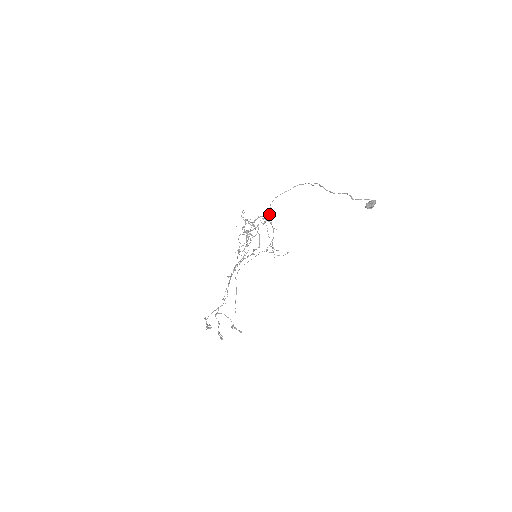
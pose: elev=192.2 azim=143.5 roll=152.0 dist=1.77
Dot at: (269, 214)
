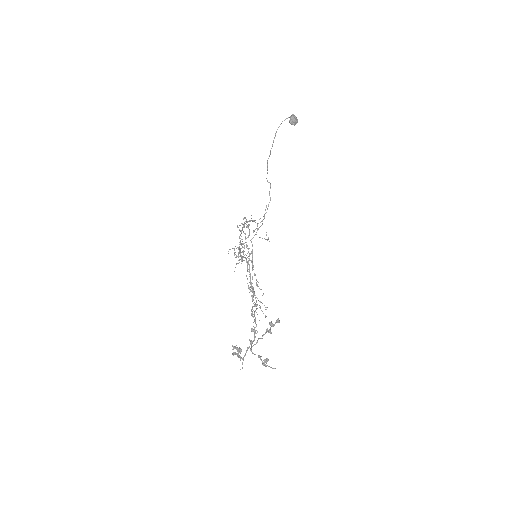
Dot at: occluded
